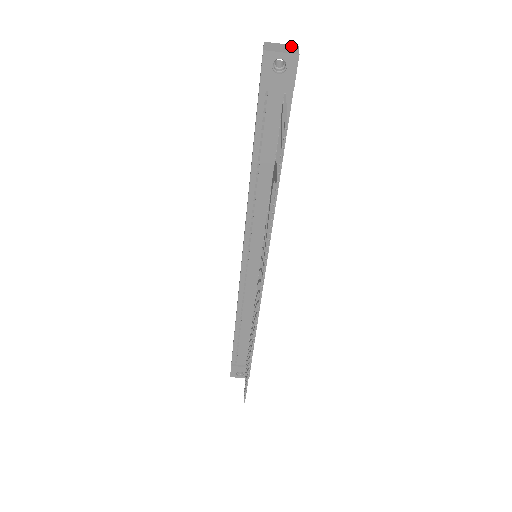
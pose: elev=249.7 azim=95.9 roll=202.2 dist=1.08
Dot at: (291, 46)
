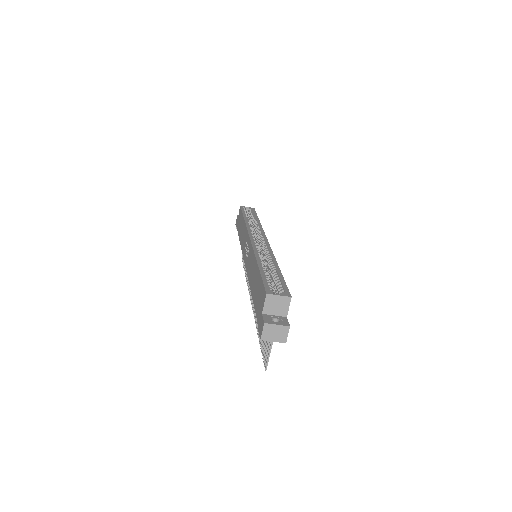
Dot at: (284, 329)
